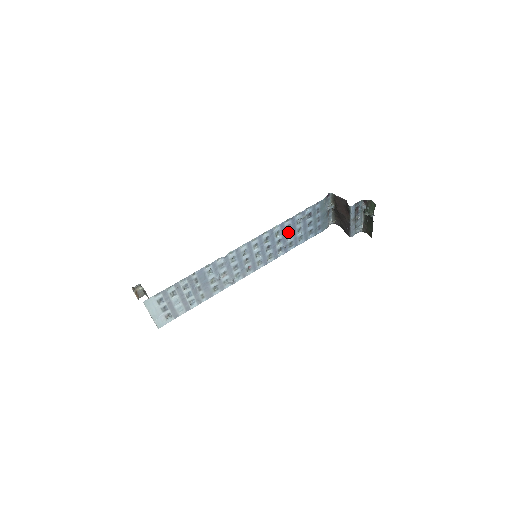
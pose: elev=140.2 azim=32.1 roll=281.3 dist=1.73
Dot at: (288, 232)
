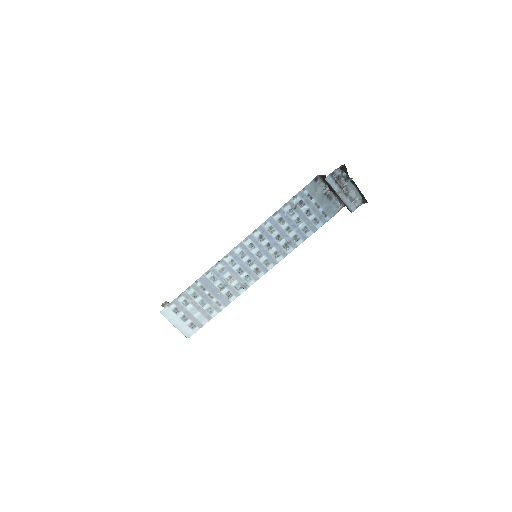
Dot at: (284, 226)
